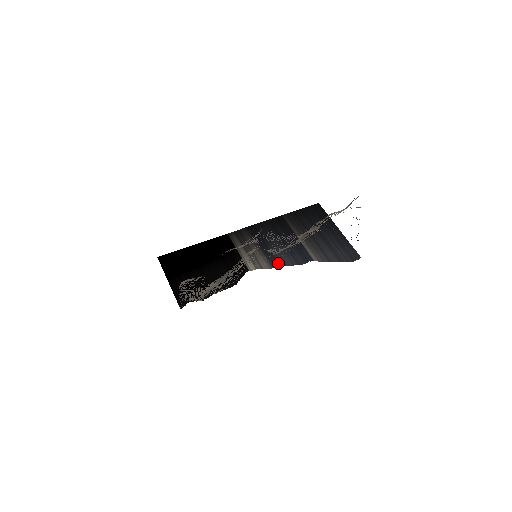
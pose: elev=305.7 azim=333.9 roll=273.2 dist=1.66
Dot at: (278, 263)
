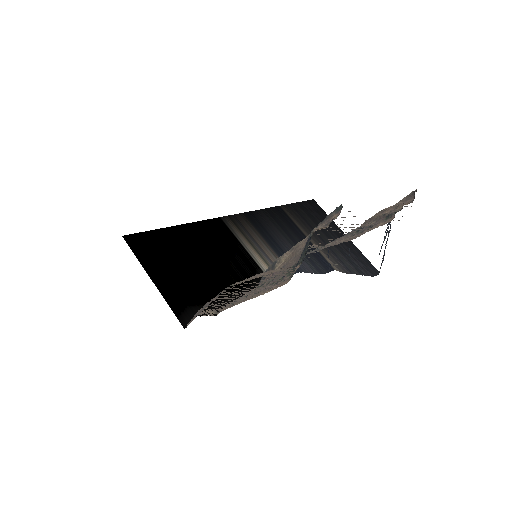
Dot at: occluded
